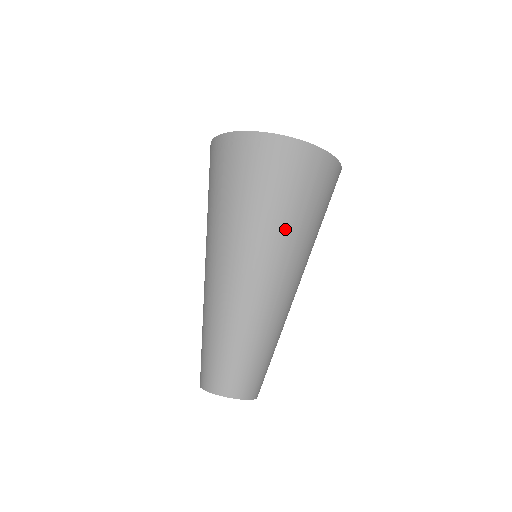
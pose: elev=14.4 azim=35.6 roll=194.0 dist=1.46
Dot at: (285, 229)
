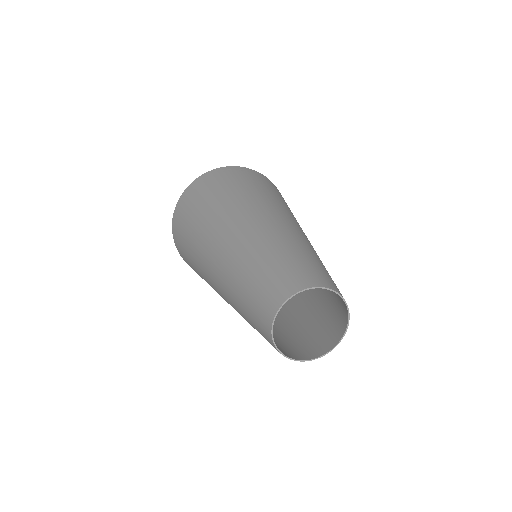
Dot at: occluded
